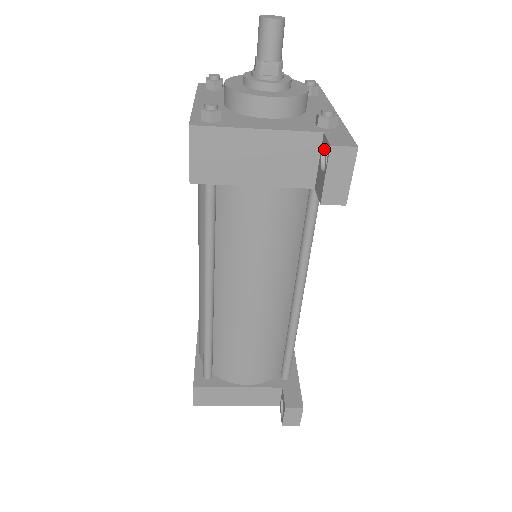
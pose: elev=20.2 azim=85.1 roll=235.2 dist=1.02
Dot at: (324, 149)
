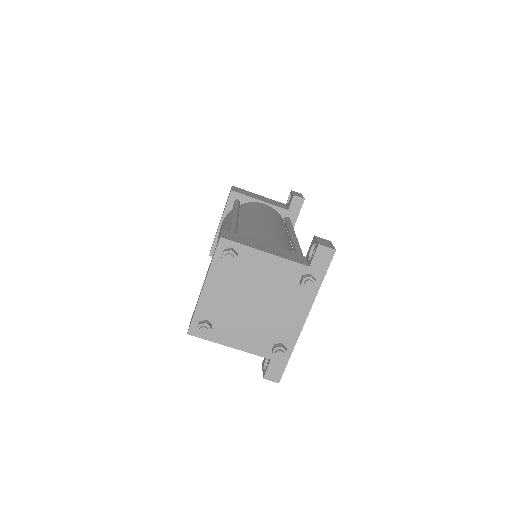
Dot at: occluded
